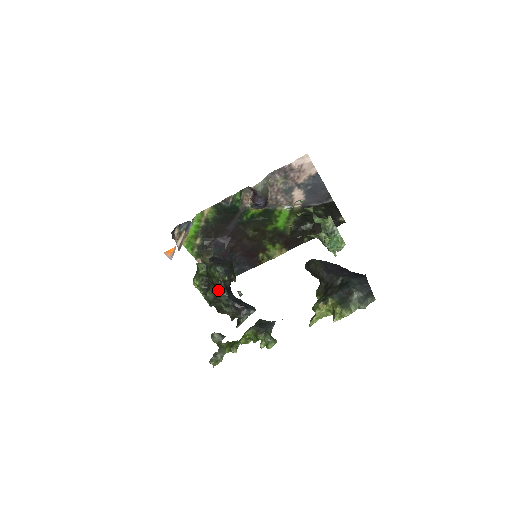
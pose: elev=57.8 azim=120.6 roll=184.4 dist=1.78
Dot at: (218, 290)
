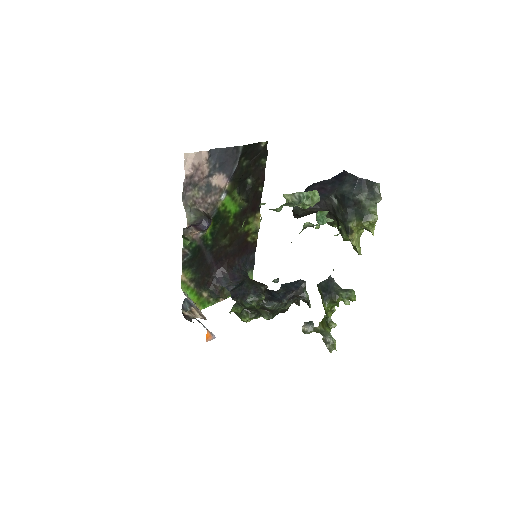
Dot at: (268, 309)
